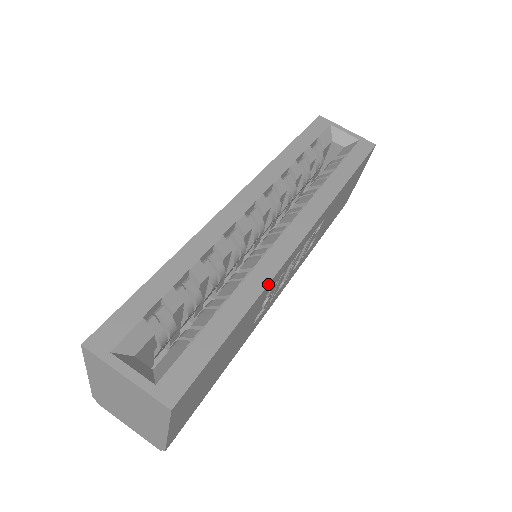
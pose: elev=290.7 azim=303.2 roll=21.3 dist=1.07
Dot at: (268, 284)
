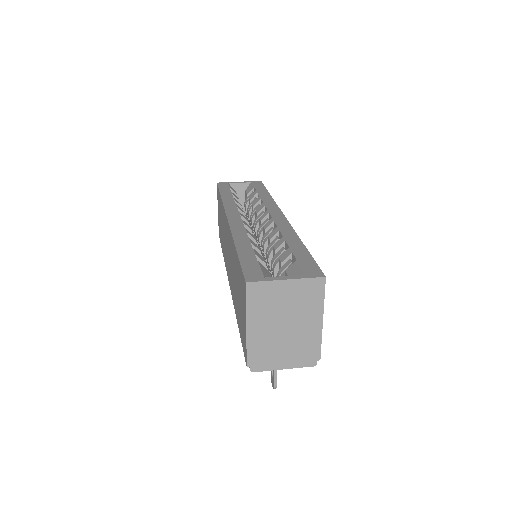
Dot at: occluded
